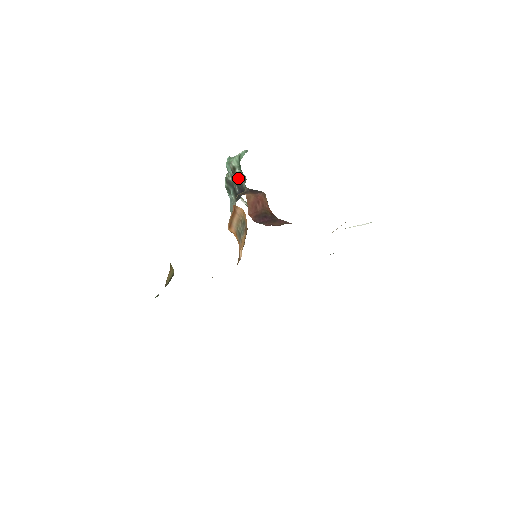
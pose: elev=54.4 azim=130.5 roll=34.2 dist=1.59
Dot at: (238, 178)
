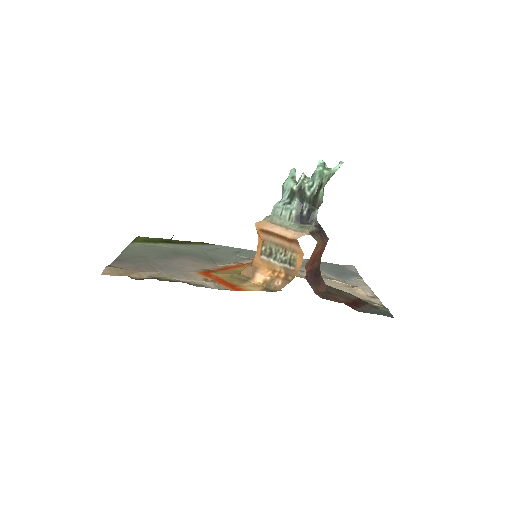
Dot at: (317, 201)
